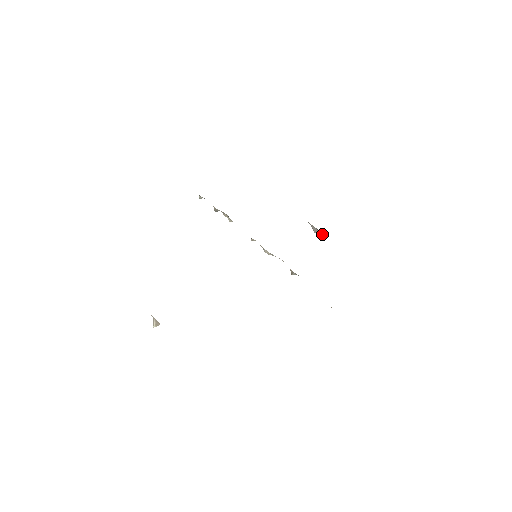
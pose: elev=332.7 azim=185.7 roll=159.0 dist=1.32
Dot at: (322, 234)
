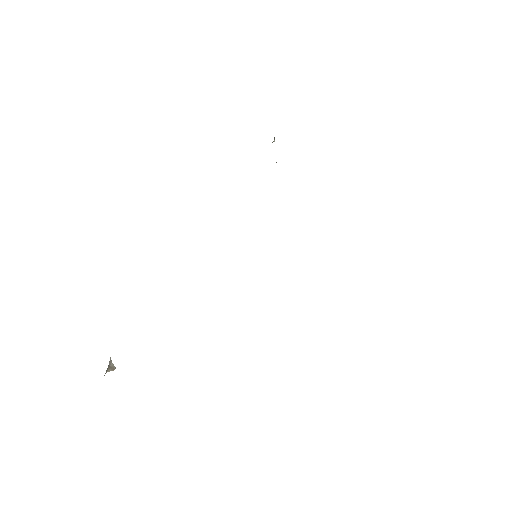
Dot at: occluded
